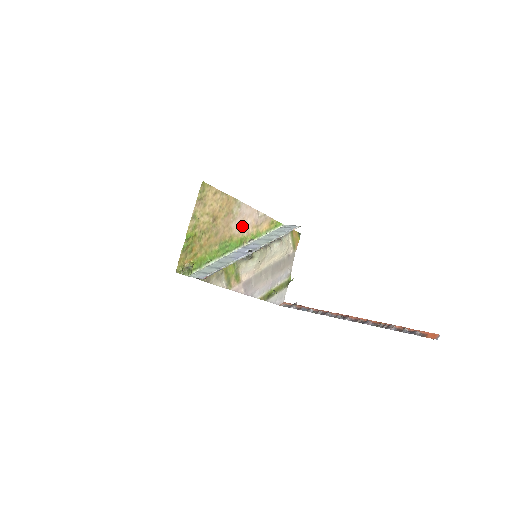
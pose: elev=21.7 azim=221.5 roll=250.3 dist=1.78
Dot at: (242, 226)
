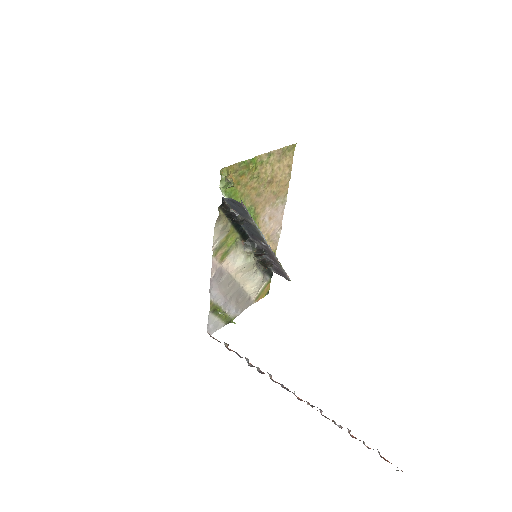
Dot at: (267, 220)
